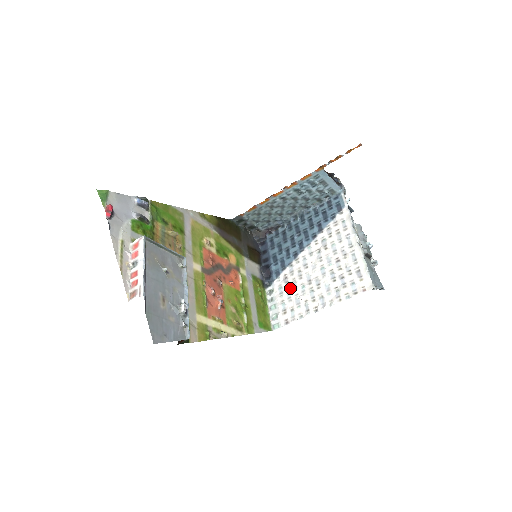
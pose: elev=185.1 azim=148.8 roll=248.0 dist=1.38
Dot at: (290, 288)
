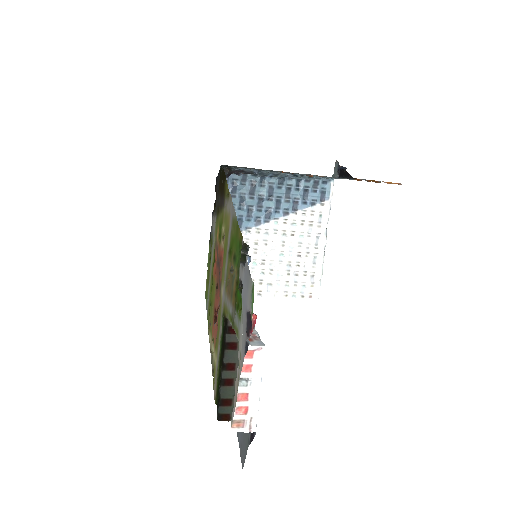
Dot at: occluded
